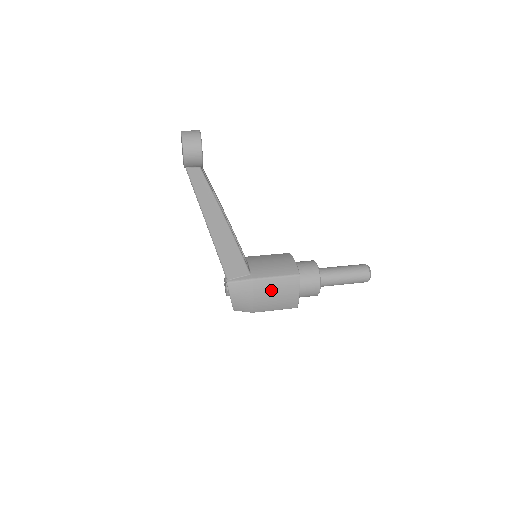
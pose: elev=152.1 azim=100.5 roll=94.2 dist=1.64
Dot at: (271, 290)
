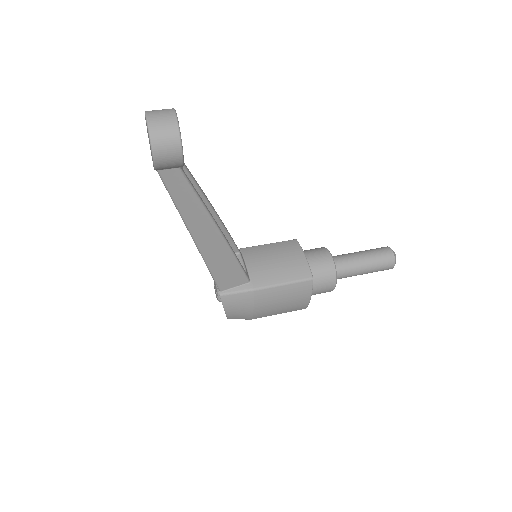
Dot at: (276, 298)
